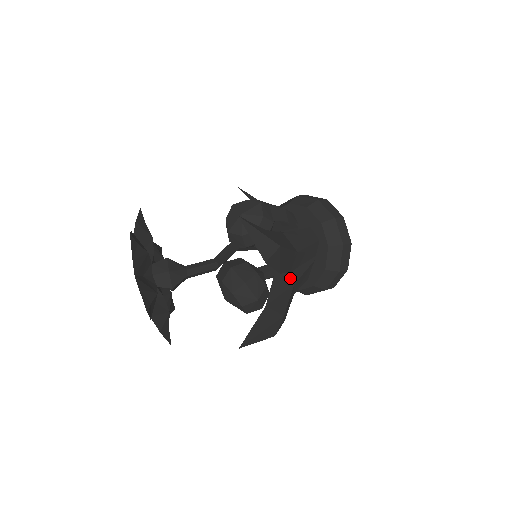
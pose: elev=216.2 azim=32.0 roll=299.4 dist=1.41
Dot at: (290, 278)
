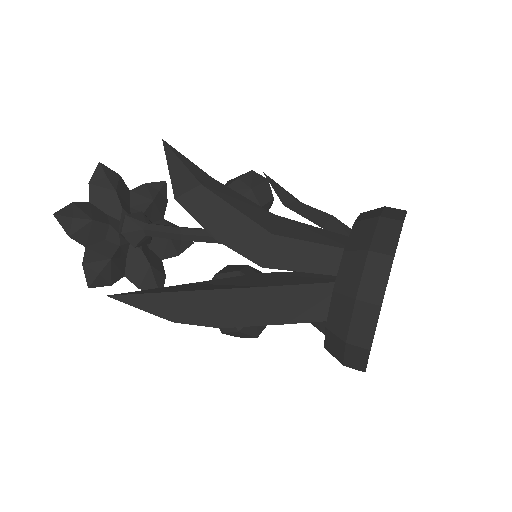
Dot at: (267, 282)
